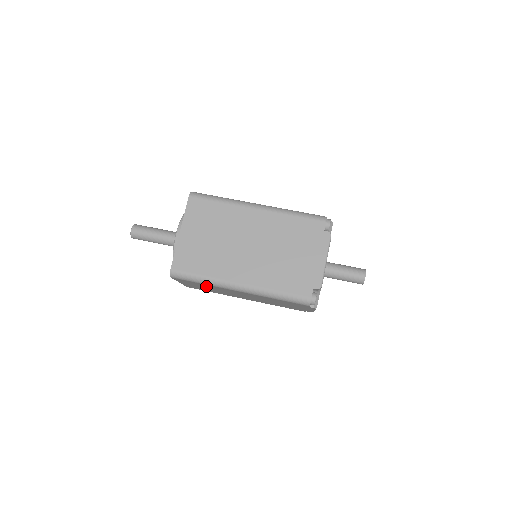
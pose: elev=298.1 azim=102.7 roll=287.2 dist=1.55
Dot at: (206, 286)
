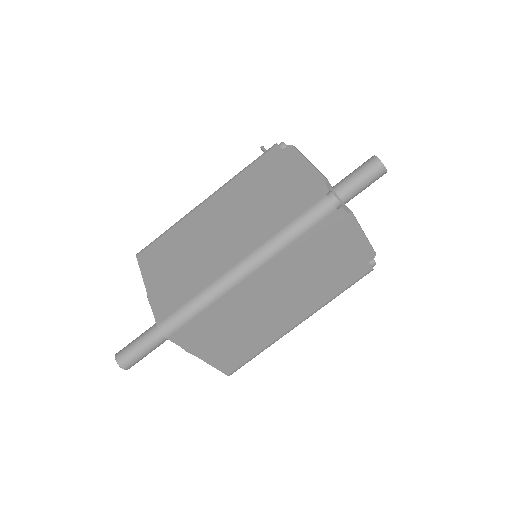
Dot at: occluded
